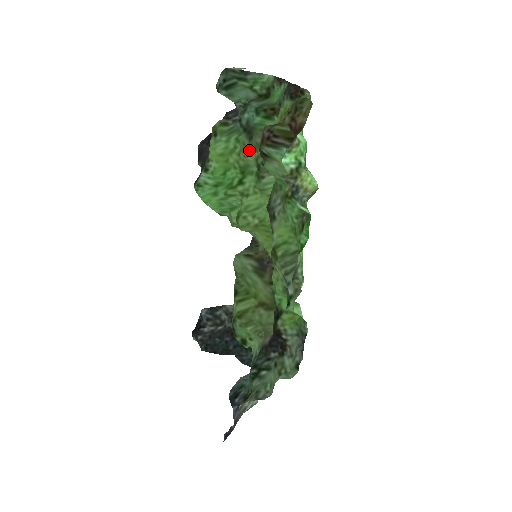
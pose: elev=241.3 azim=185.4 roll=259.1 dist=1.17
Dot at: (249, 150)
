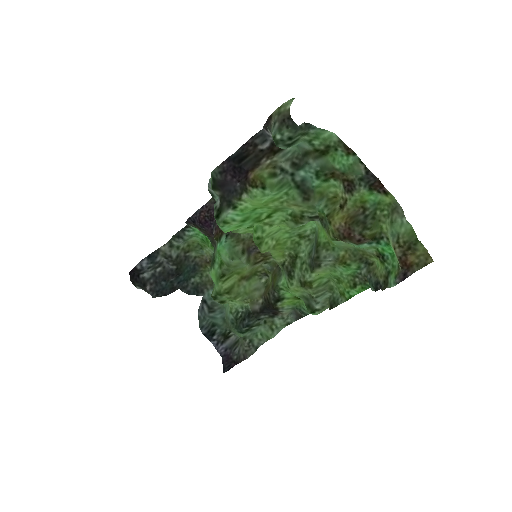
Dot at: (298, 205)
